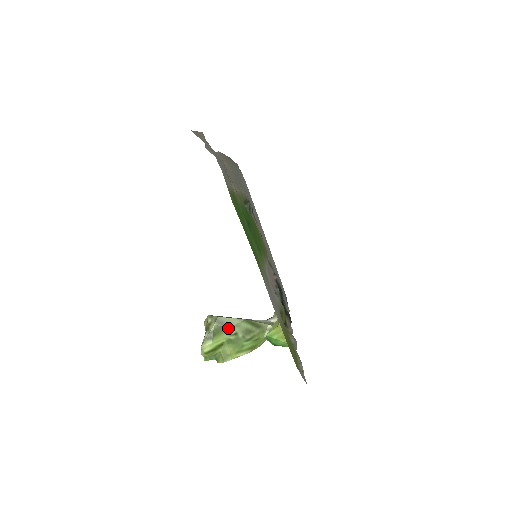
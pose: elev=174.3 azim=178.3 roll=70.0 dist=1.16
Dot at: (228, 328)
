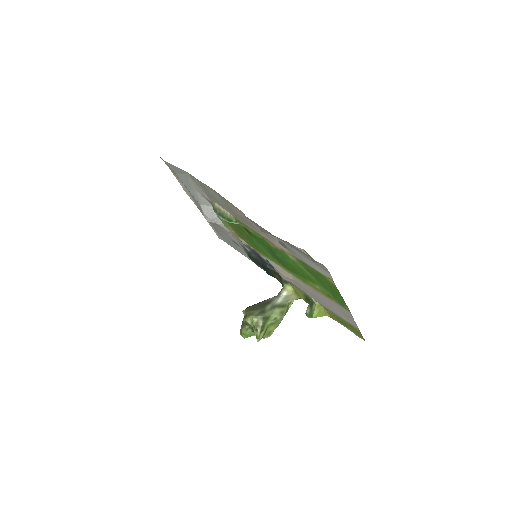
Dot at: (269, 318)
